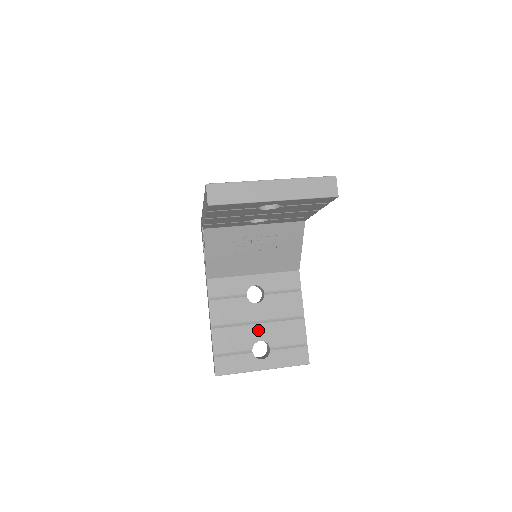
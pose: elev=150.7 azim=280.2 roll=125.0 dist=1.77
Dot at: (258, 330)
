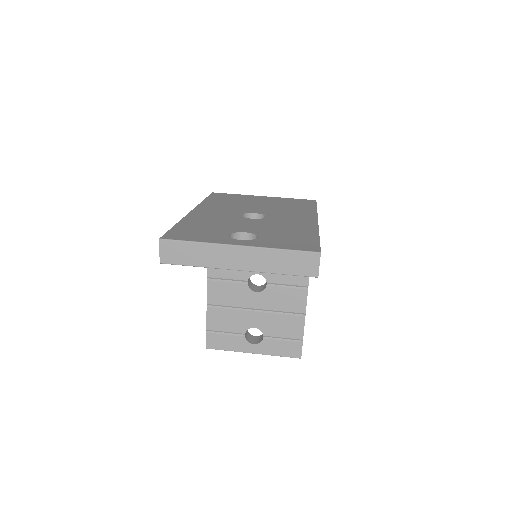
Dot at: (254, 317)
